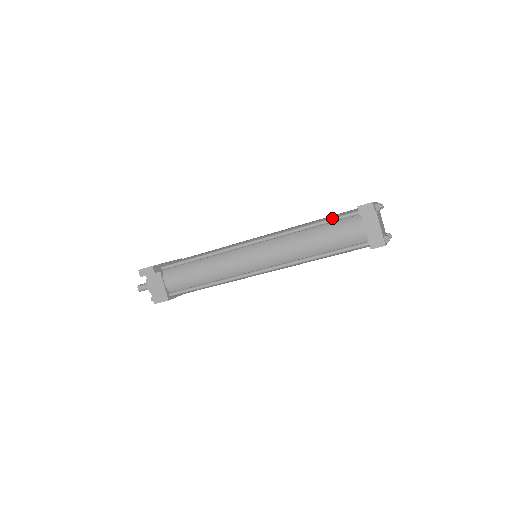
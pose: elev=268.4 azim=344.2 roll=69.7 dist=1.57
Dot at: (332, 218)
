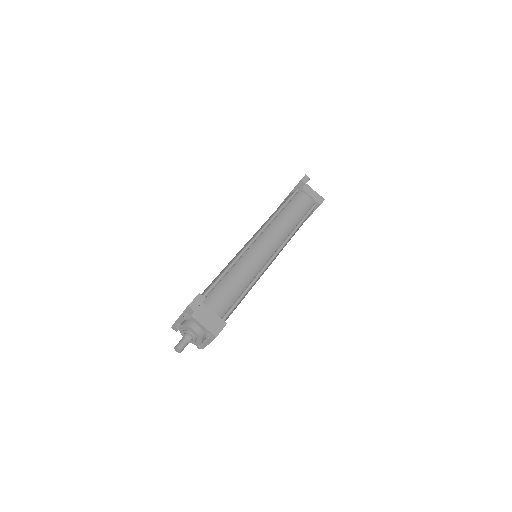
Dot at: (288, 199)
